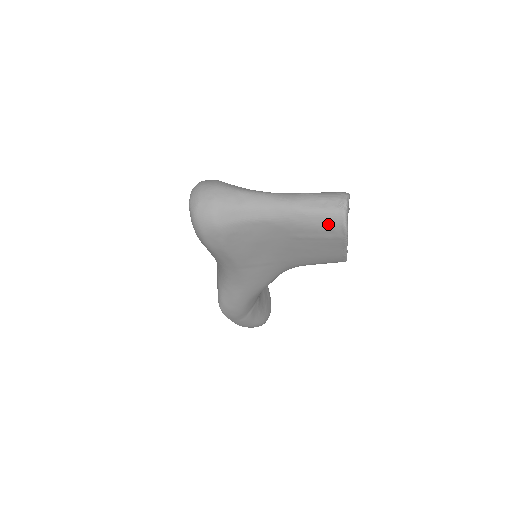
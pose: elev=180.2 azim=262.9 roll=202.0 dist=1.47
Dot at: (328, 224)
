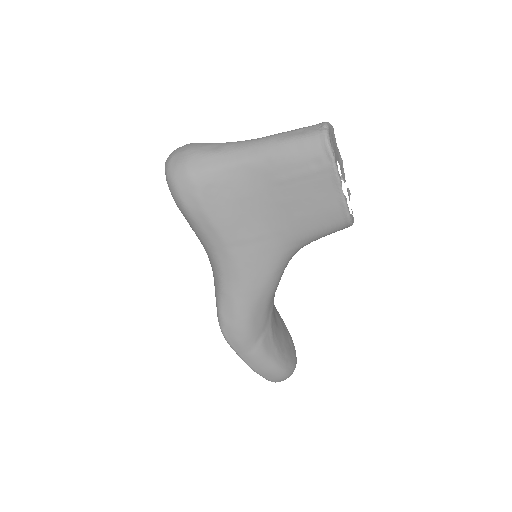
Dot at: (310, 150)
